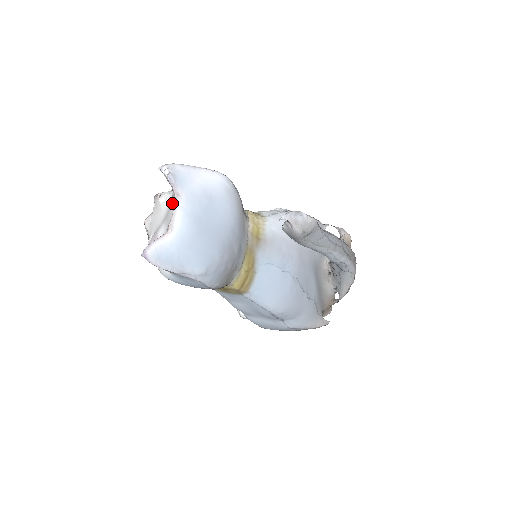
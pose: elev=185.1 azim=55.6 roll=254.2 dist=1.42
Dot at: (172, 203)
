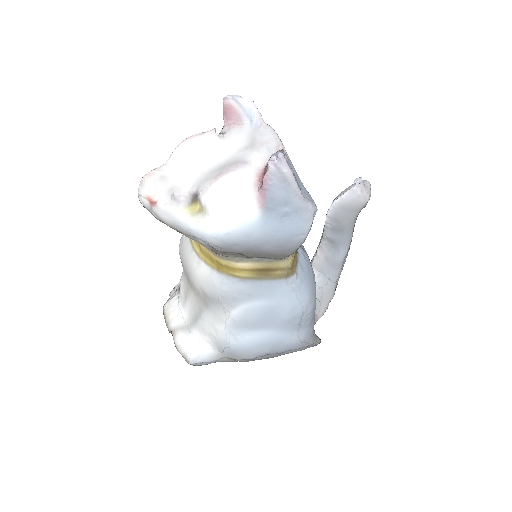
Dot at: (264, 130)
